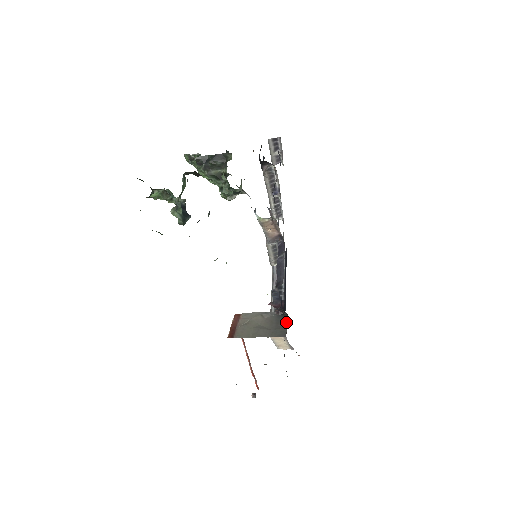
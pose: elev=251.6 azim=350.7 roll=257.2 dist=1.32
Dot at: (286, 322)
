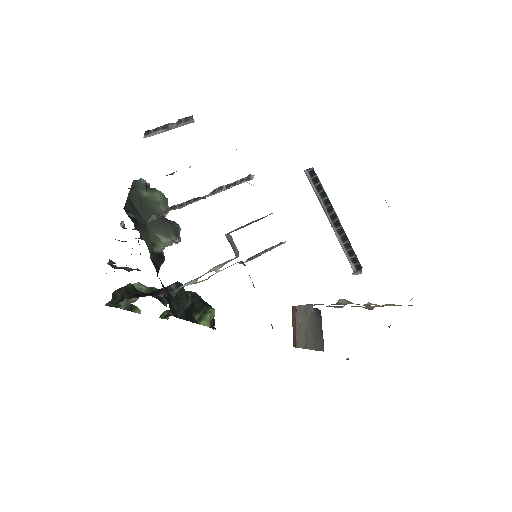
Dot at: (321, 326)
